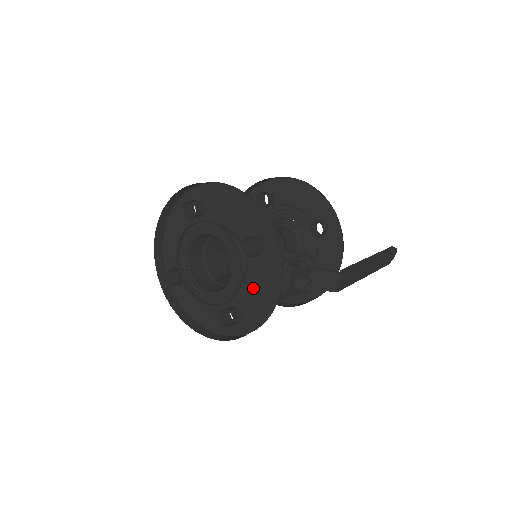
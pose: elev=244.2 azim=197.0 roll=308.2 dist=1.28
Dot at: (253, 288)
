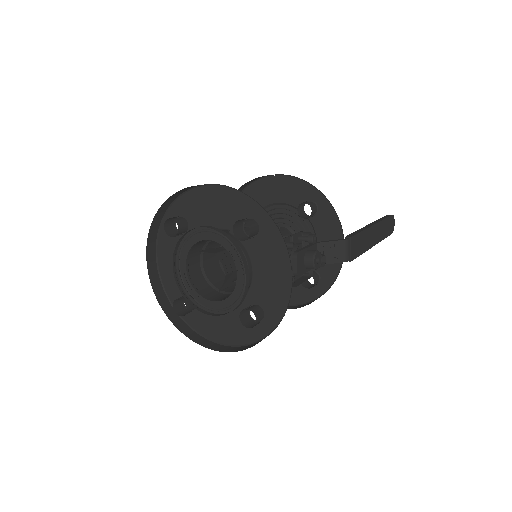
Dot at: (263, 275)
